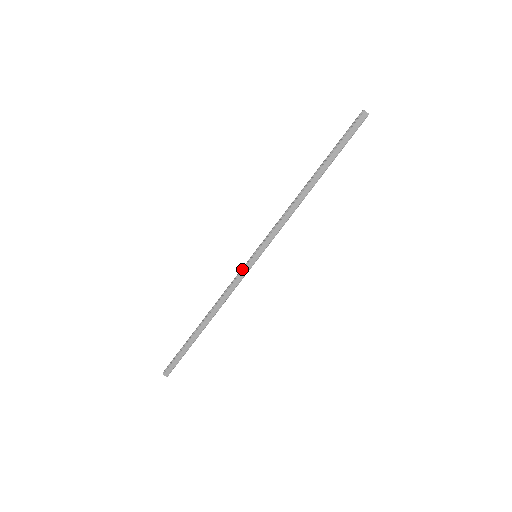
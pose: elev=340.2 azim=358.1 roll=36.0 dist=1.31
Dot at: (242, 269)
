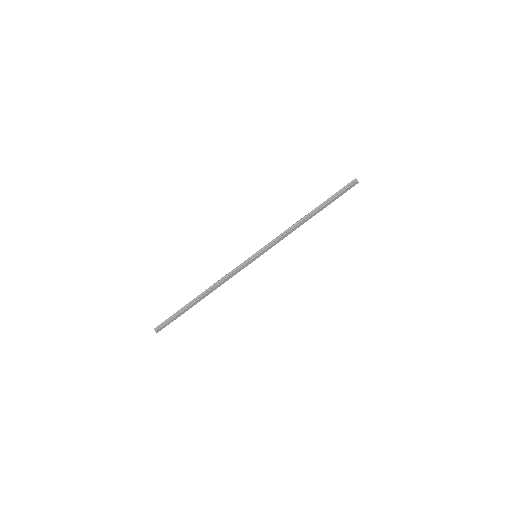
Dot at: (244, 264)
